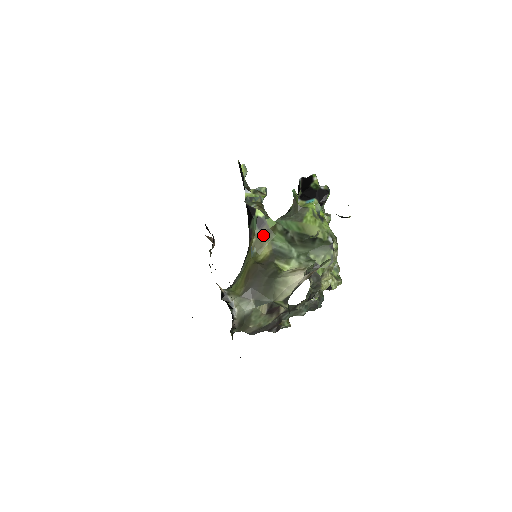
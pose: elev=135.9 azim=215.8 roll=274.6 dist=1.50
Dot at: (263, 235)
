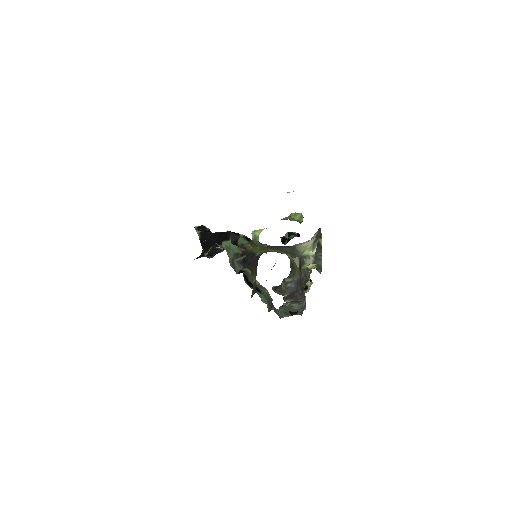
Dot at: (254, 245)
